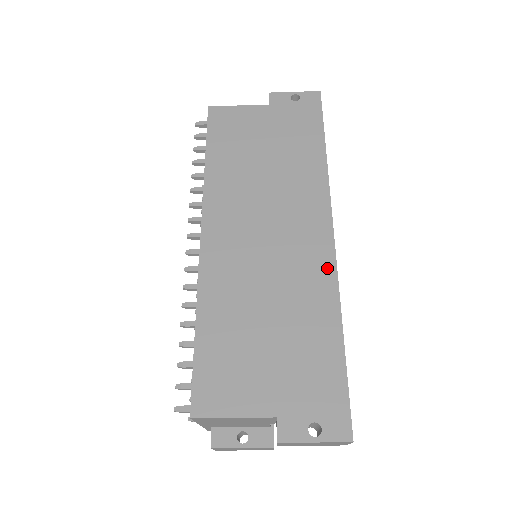
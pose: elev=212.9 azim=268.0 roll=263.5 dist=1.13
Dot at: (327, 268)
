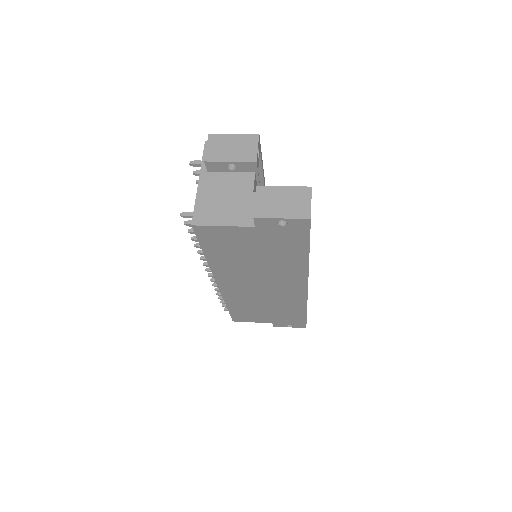
Dot at: (301, 298)
